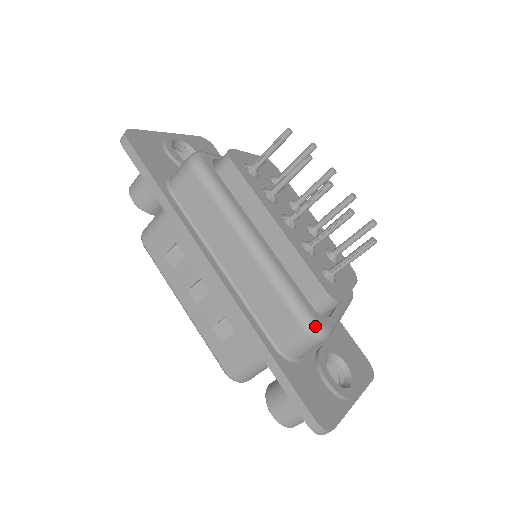
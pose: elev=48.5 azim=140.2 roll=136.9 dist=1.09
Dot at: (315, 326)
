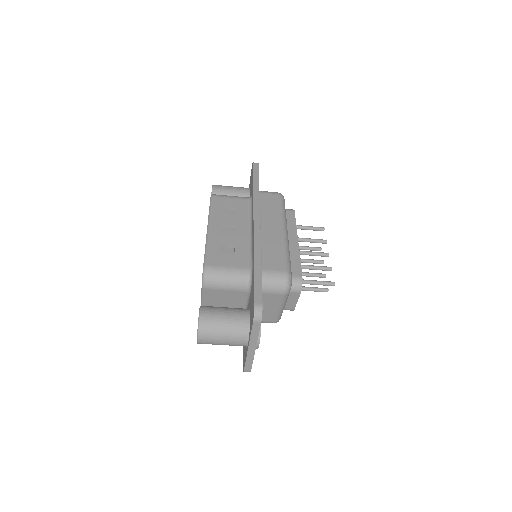
Dot at: (291, 277)
